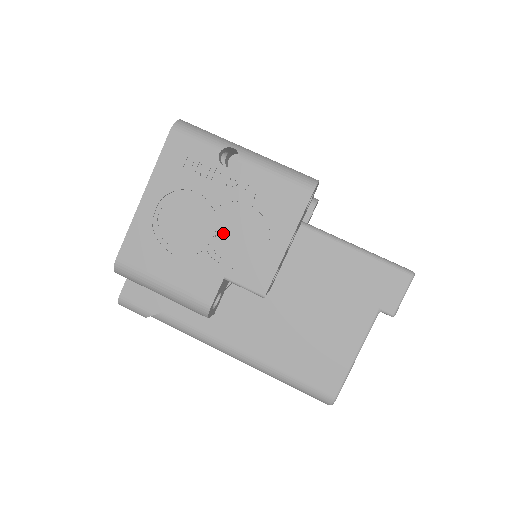
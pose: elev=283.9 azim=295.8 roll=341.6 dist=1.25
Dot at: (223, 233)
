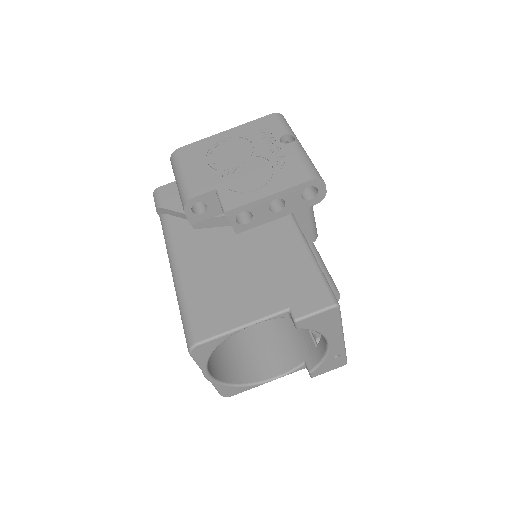
Dot at: (242, 169)
